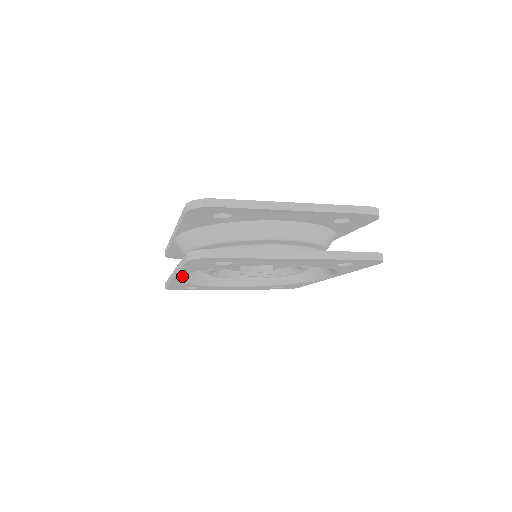
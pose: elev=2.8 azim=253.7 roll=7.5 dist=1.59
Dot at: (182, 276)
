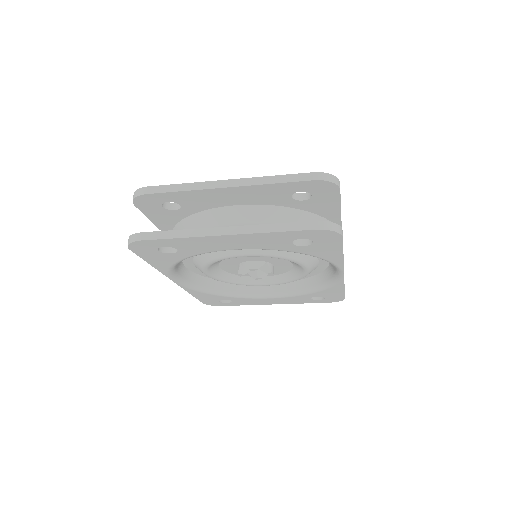
Dot at: (192, 283)
